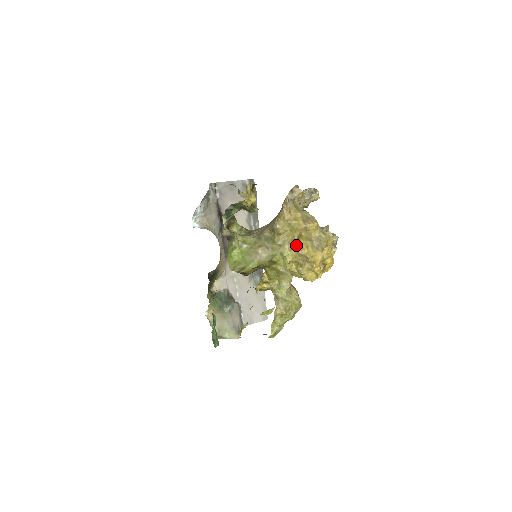
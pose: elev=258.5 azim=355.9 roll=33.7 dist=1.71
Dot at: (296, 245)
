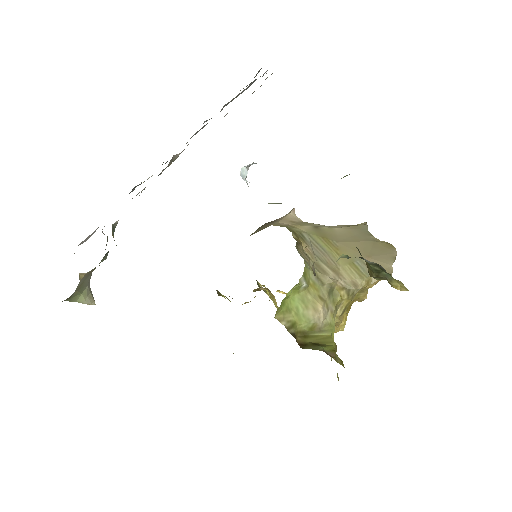
Dot at: (343, 313)
